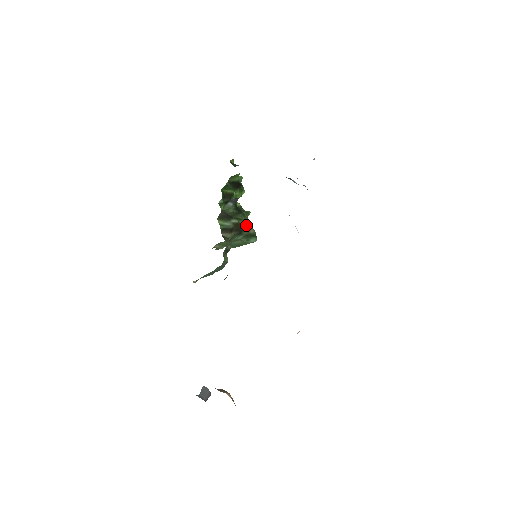
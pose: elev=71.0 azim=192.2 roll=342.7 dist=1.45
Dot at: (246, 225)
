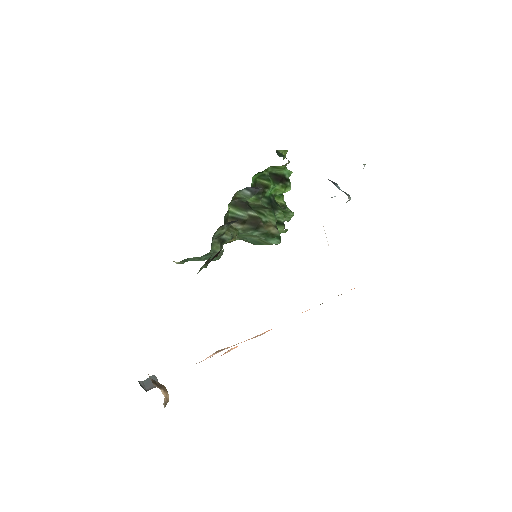
Dot at: (268, 222)
